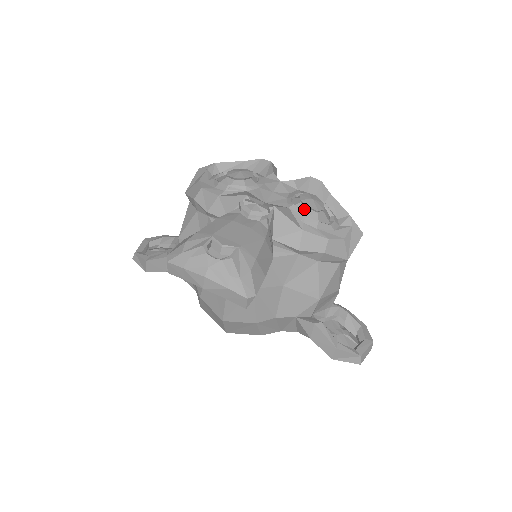
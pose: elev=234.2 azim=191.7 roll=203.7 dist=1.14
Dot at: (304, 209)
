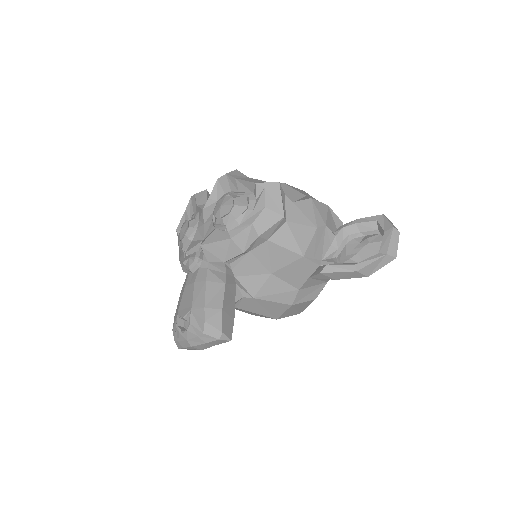
Dot at: (221, 221)
